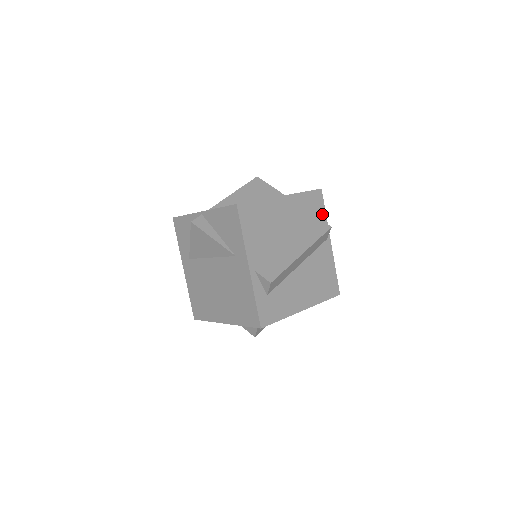
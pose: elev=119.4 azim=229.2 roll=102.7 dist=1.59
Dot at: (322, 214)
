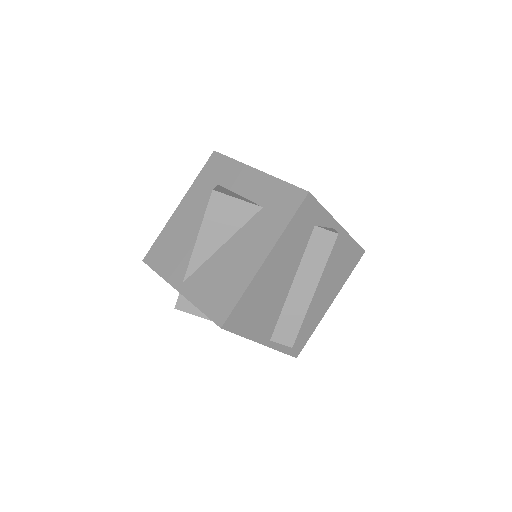
Dot at: (320, 215)
